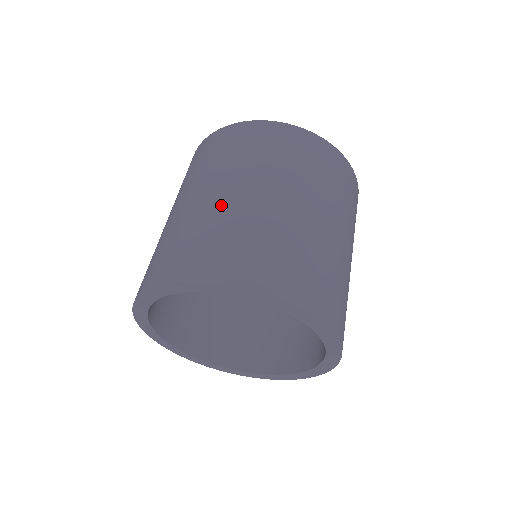
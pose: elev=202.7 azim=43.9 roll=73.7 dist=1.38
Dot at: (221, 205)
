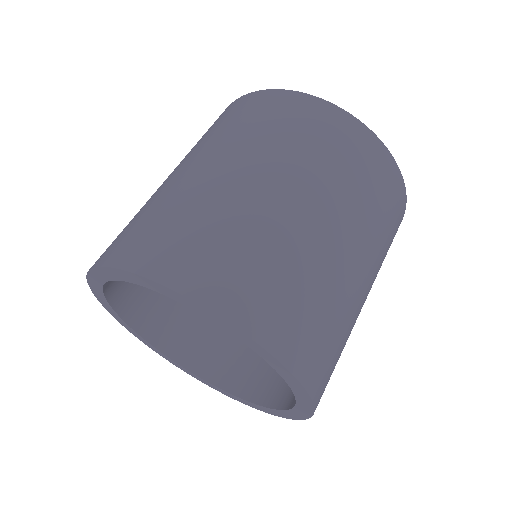
Dot at: (183, 183)
